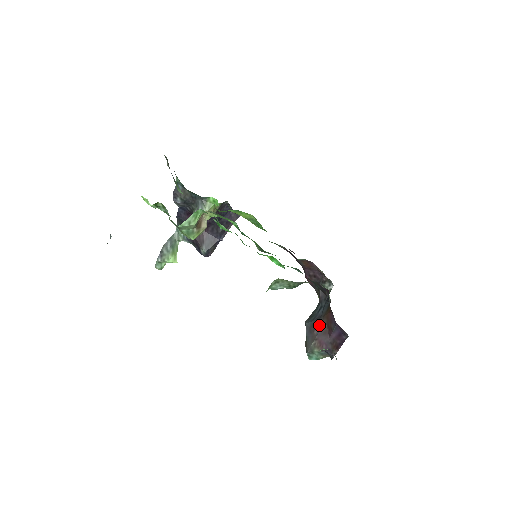
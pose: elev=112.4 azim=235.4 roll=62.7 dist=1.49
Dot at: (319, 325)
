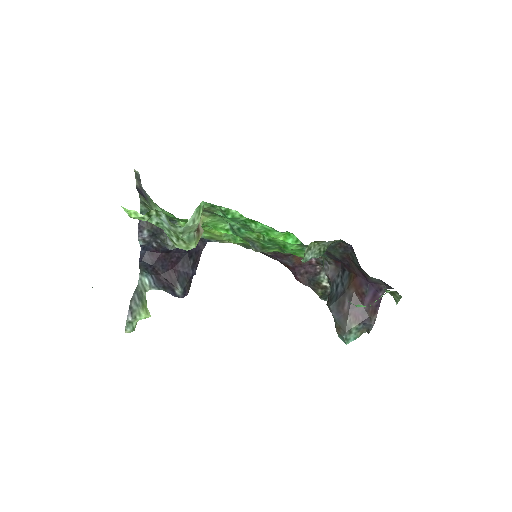
Dot at: (347, 299)
